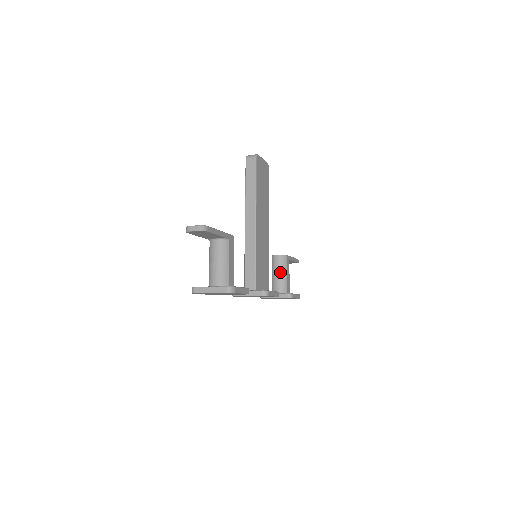
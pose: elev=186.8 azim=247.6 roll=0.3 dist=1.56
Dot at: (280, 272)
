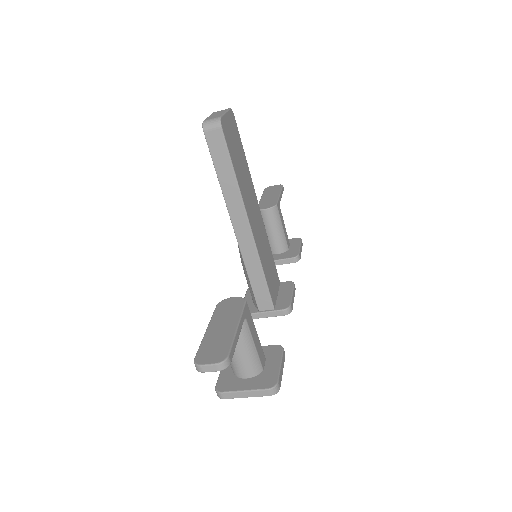
Dot at: (275, 230)
